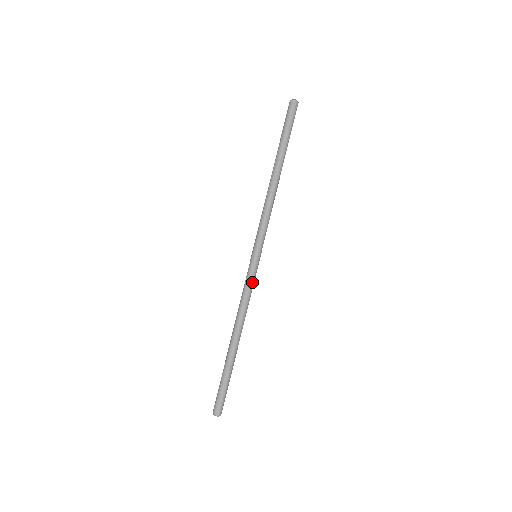
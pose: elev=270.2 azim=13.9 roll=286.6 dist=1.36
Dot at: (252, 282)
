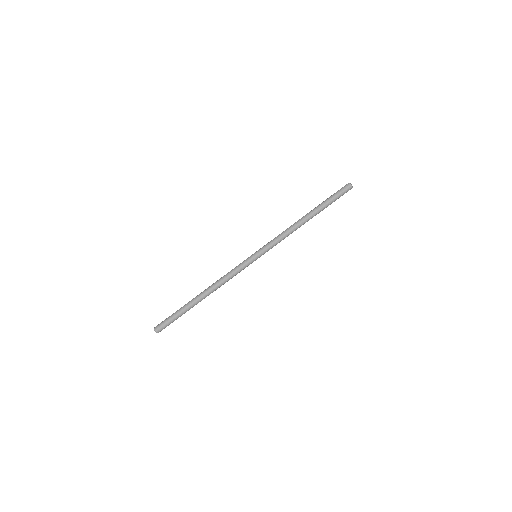
Dot at: (240, 268)
